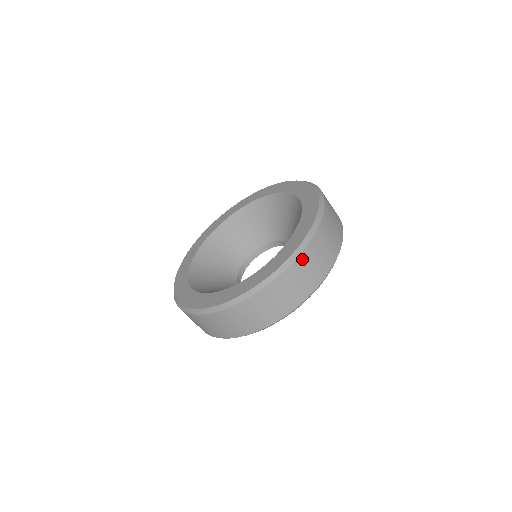
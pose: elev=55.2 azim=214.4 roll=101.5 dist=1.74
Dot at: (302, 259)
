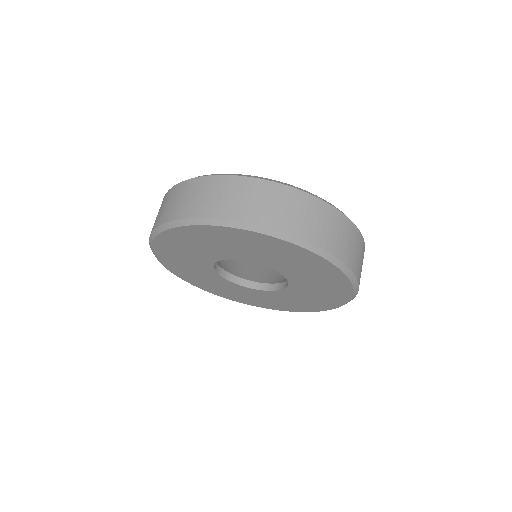
Dot at: (219, 181)
